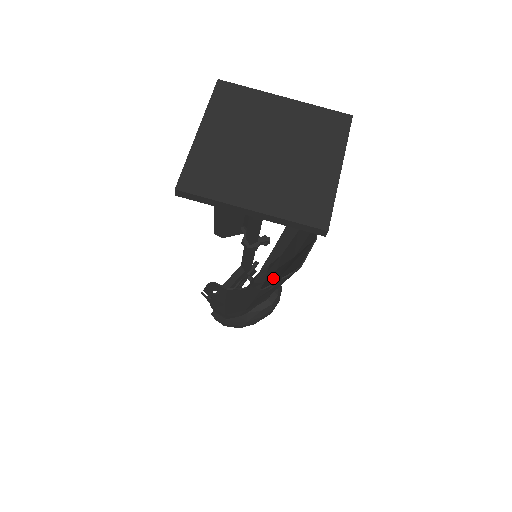
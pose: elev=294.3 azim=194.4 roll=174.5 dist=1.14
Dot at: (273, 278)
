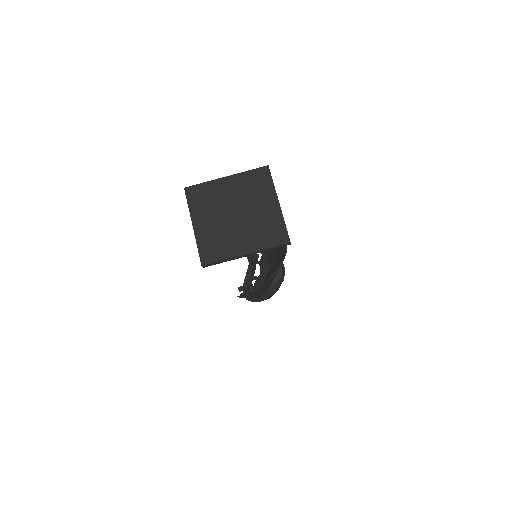
Dot at: (273, 260)
